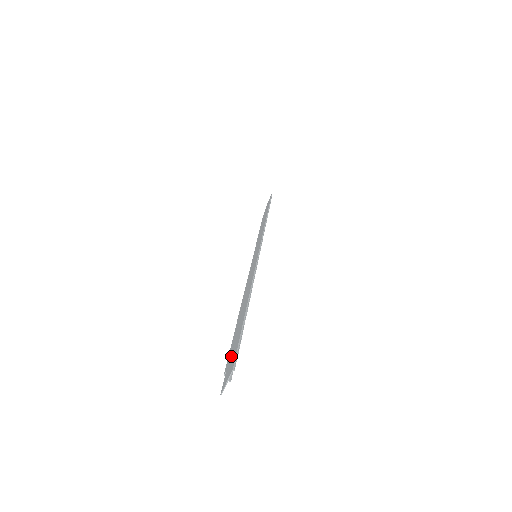
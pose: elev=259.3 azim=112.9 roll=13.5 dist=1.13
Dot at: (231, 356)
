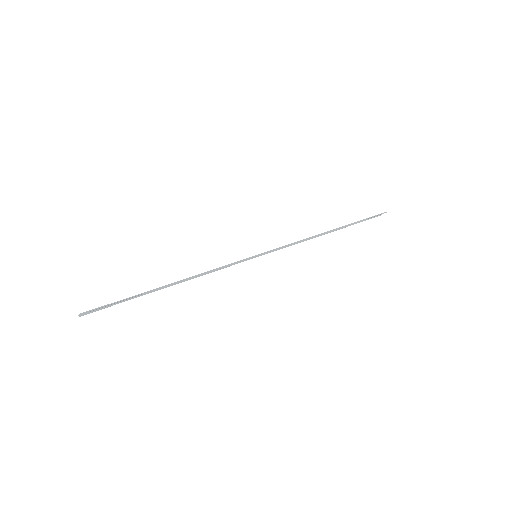
Dot at: occluded
